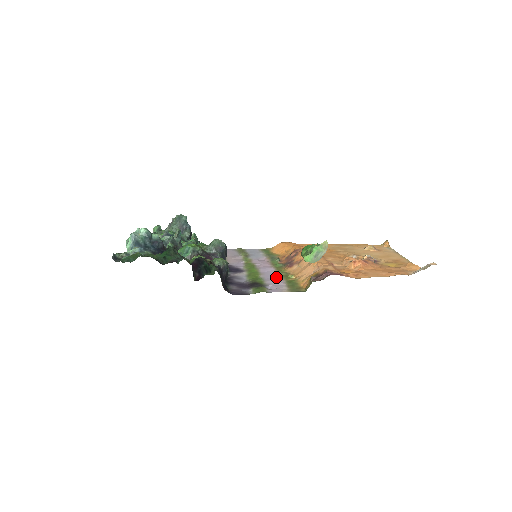
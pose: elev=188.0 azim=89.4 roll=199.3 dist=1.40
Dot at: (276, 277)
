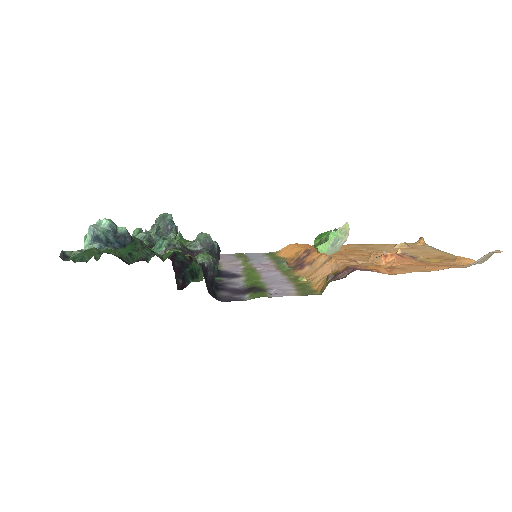
Dot at: (282, 281)
